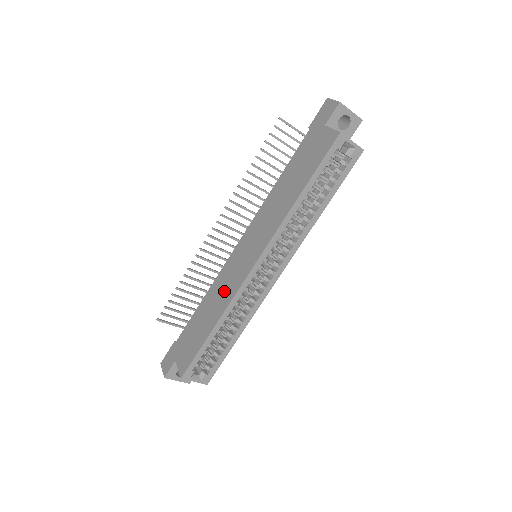
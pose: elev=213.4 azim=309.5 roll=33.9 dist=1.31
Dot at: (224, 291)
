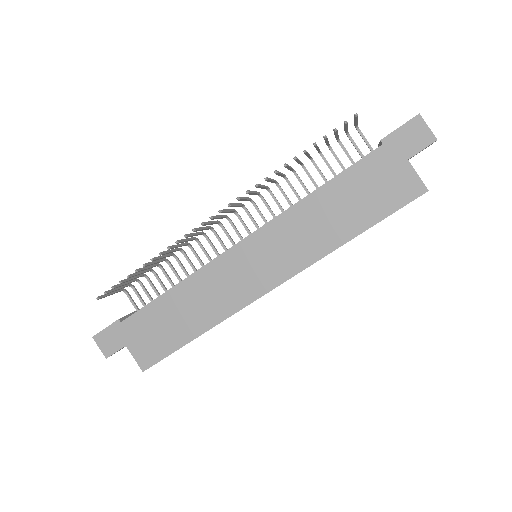
Dot at: (217, 297)
